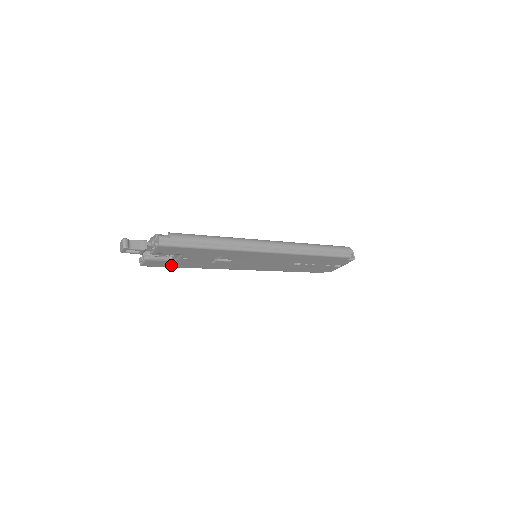
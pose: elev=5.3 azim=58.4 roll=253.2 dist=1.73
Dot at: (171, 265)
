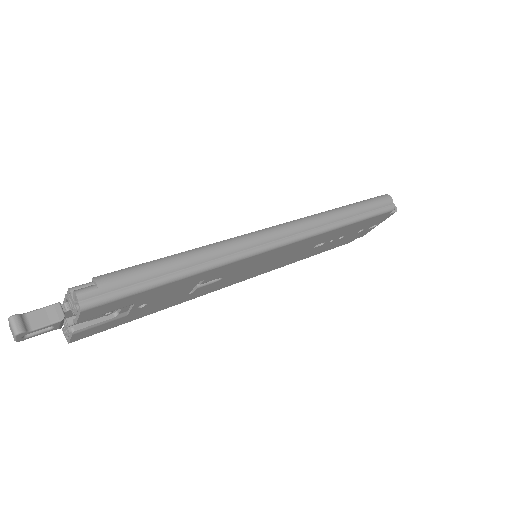
Dot at: (122, 321)
